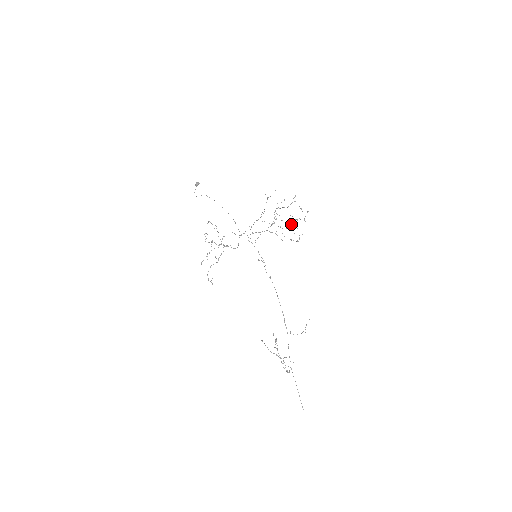
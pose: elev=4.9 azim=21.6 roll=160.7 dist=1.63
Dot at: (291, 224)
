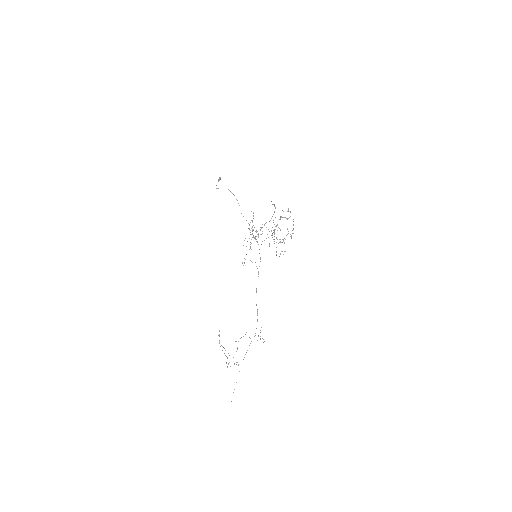
Dot at: occluded
